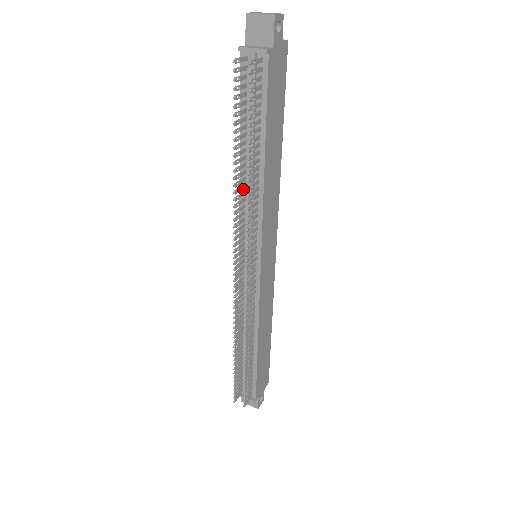
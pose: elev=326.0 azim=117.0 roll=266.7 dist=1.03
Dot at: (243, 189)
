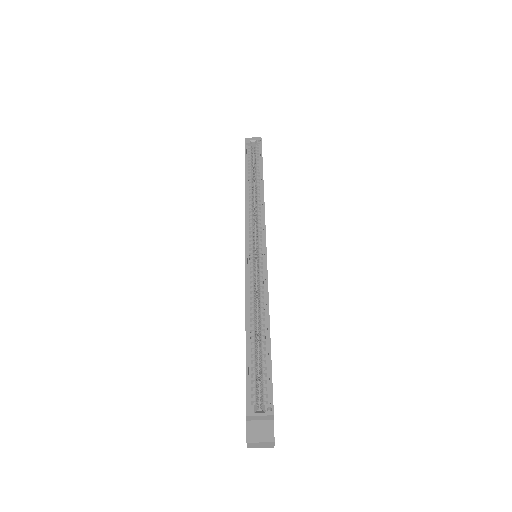
Dot at: occluded
